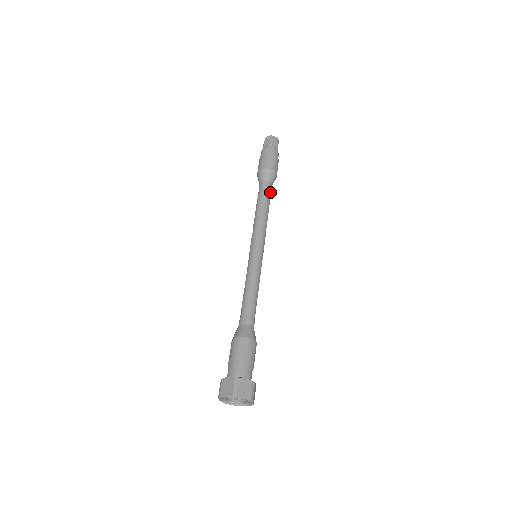
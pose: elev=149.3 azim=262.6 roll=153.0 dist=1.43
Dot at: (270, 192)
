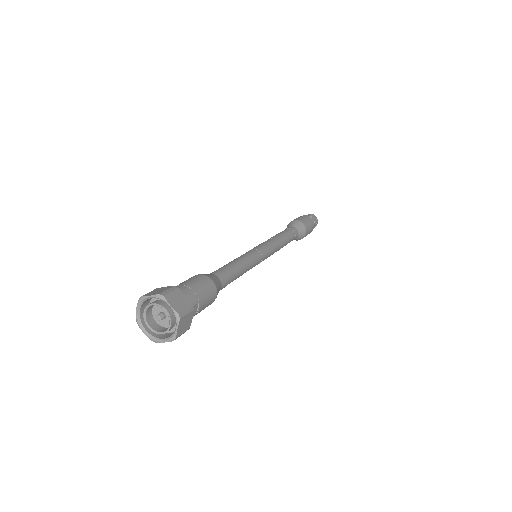
Dot at: (294, 236)
